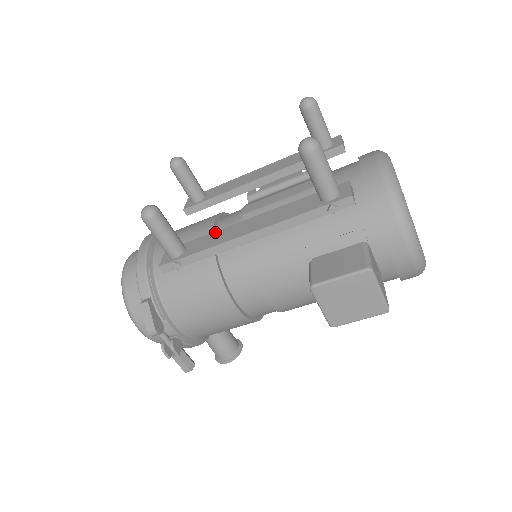
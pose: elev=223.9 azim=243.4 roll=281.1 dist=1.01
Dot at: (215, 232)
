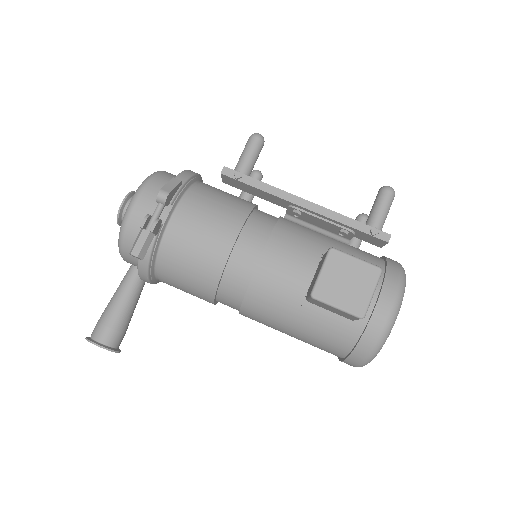
Dot at: occluded
